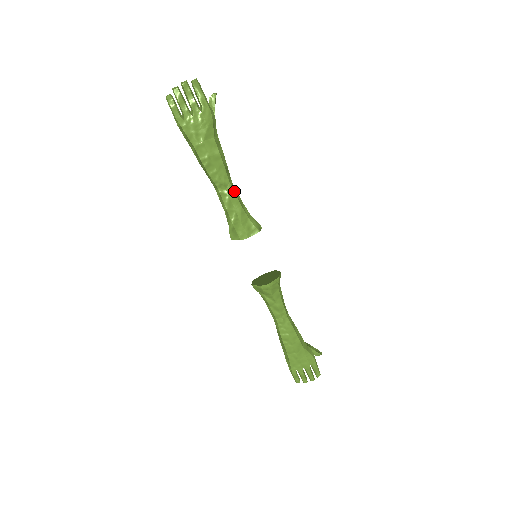
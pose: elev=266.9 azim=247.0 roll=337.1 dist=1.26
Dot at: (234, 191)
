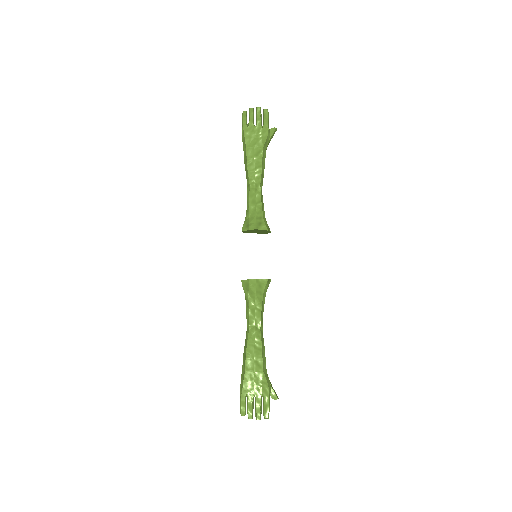
Dot at: (261, 193)
